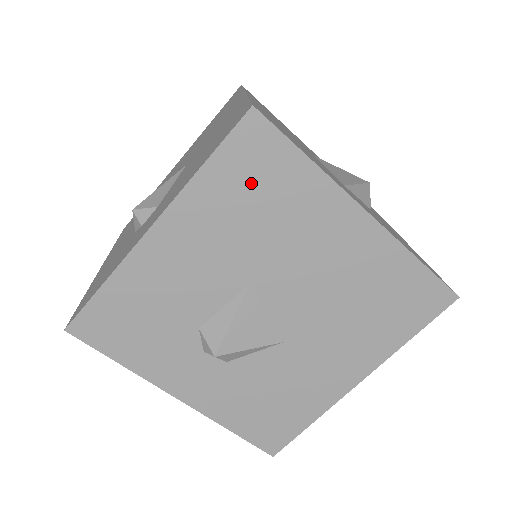
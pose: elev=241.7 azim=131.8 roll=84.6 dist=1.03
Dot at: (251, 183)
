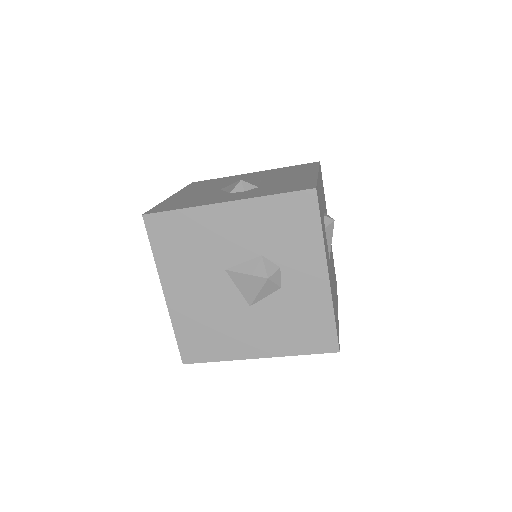
Dot at: occluded
